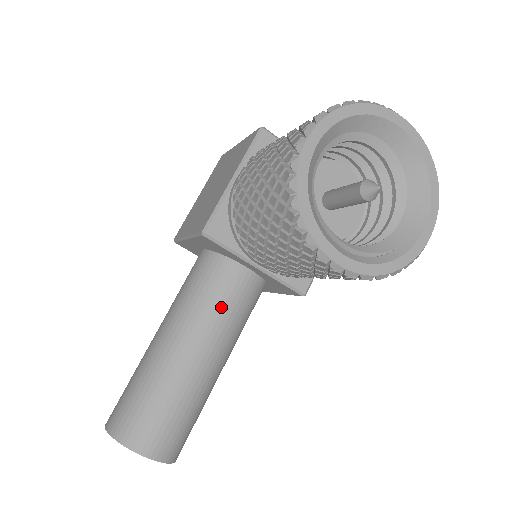
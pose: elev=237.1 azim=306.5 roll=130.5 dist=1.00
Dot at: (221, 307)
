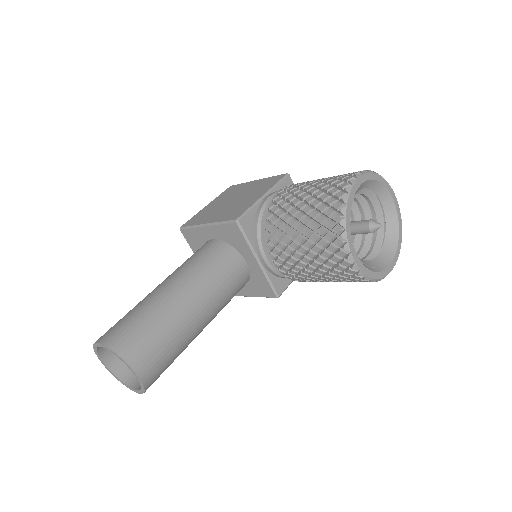
Dot at: (222, 281)
